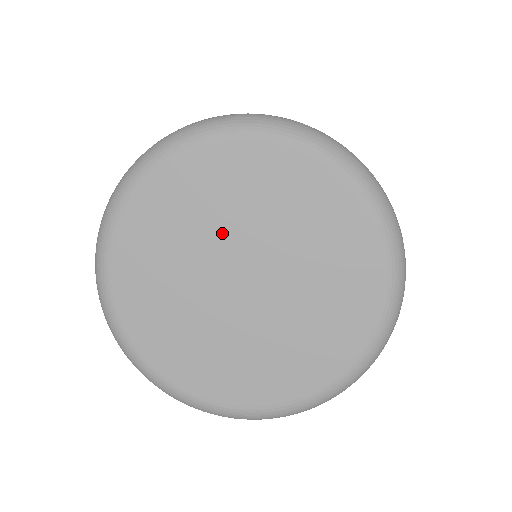
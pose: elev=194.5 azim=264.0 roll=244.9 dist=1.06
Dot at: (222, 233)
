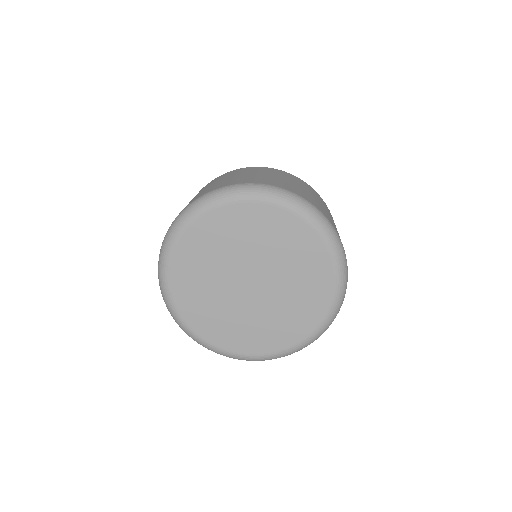
Dot at: (227, 263)
